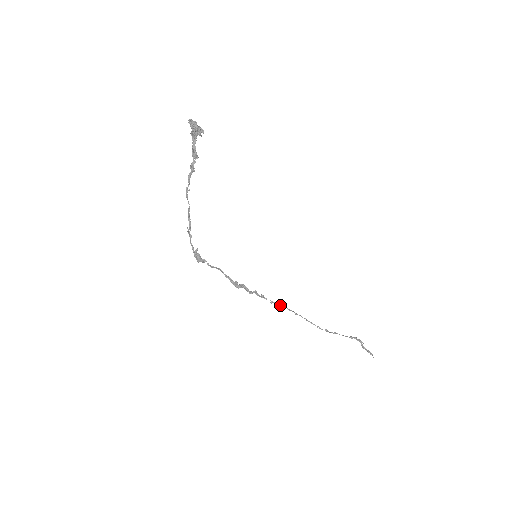
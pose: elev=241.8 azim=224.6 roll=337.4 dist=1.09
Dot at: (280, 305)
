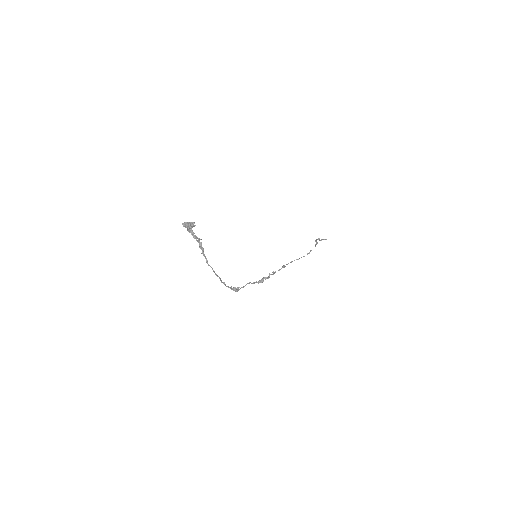
Dot at: (283, 267)
